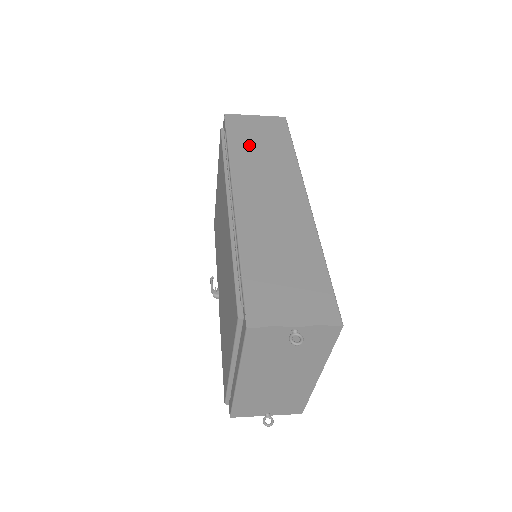
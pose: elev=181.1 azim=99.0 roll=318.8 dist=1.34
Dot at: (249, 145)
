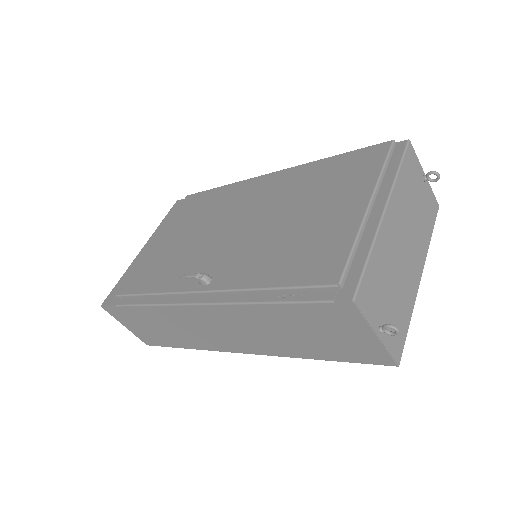
Dot at: occluded
